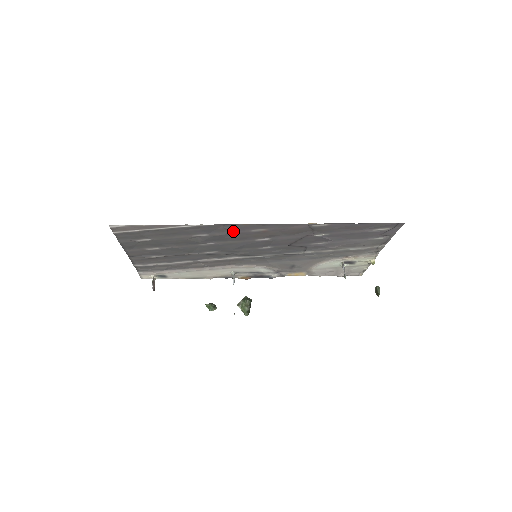
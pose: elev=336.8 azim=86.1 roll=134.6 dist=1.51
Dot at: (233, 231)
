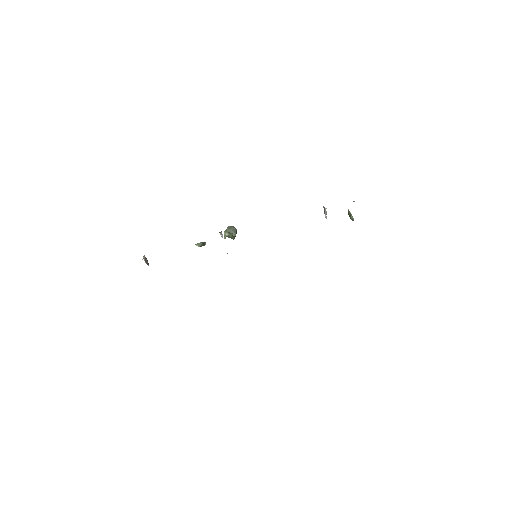
Dot at: occluded
